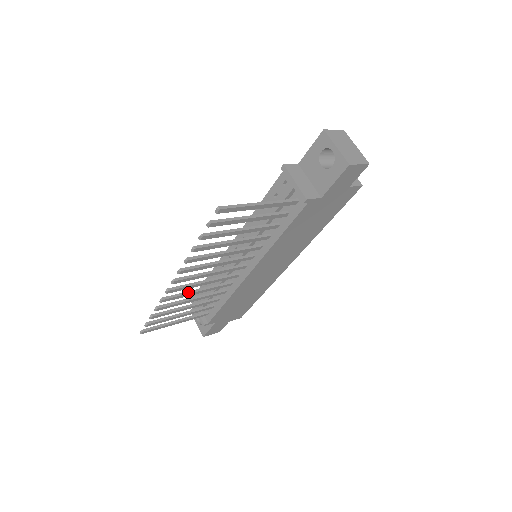
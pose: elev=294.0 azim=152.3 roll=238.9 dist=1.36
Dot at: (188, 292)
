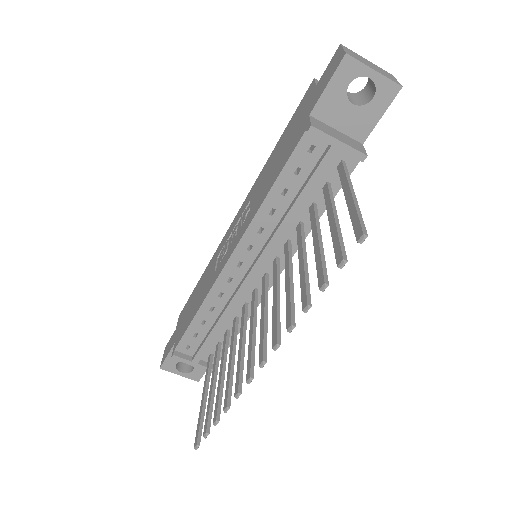
Dot at: (242, 357)
